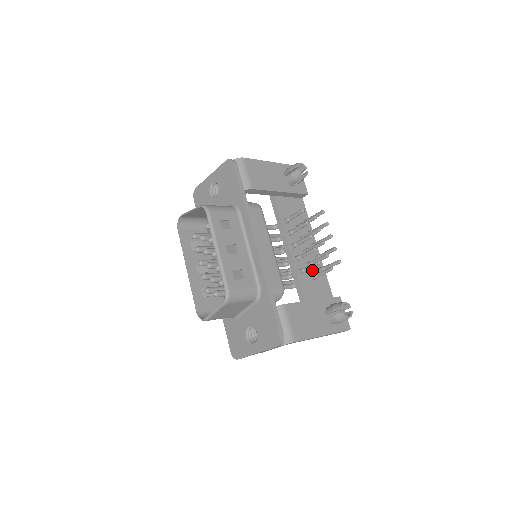
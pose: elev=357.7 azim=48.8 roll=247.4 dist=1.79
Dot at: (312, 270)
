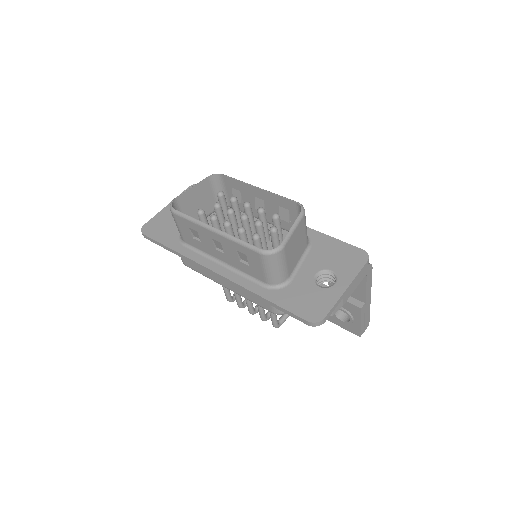
Dot at: occluded
